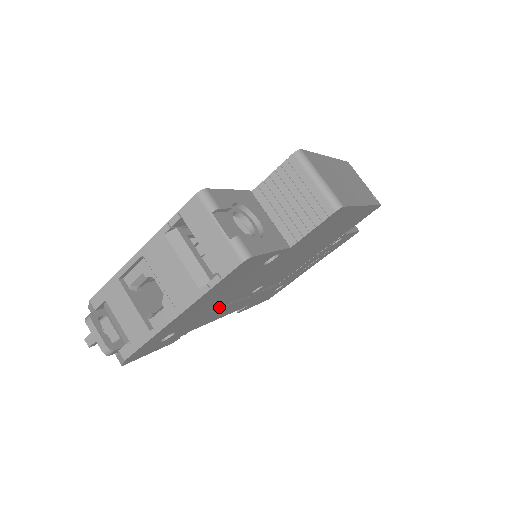
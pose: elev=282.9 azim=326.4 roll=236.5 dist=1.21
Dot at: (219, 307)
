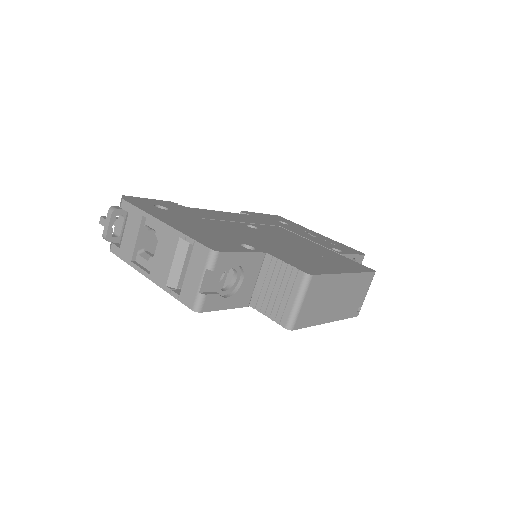
Dot at: occluded
